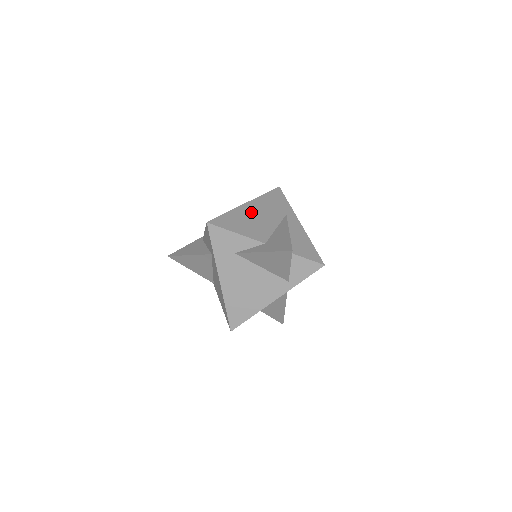
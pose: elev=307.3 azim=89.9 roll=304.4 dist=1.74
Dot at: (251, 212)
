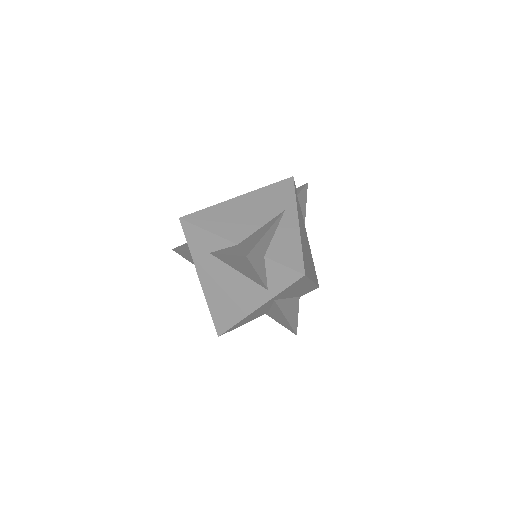
Dot at: (239, 207)
